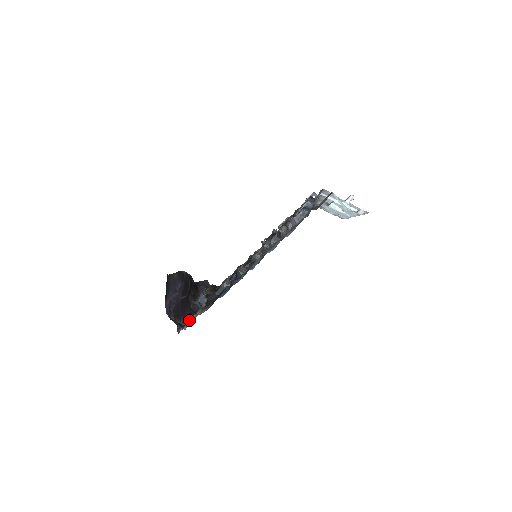
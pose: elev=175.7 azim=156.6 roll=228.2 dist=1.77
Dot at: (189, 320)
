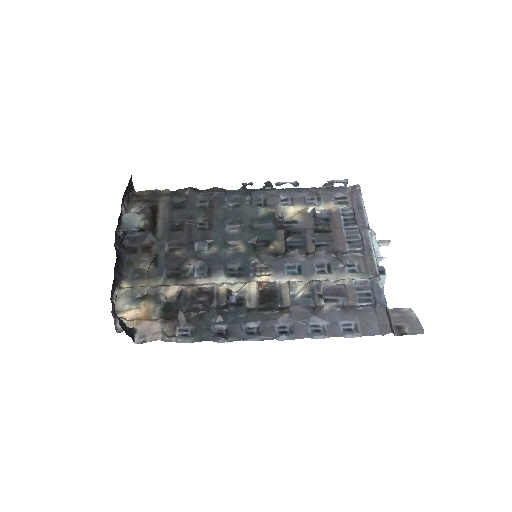
Dot at: (119, 285)
